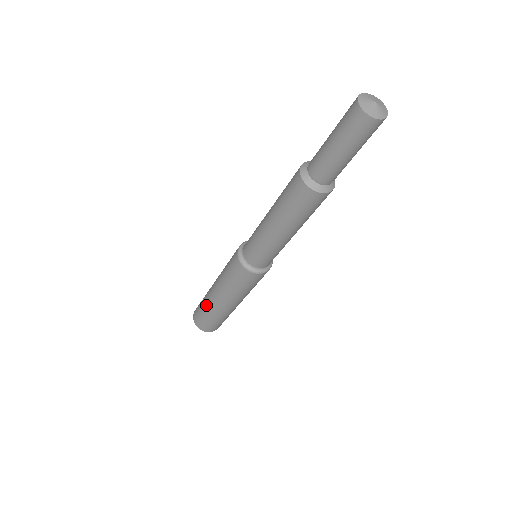
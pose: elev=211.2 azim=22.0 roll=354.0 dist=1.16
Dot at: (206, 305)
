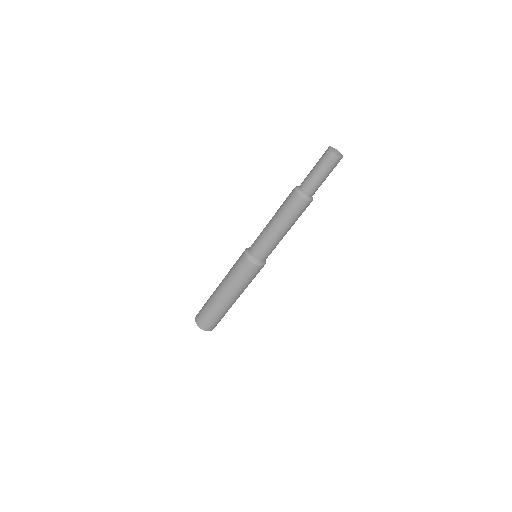
Dot at: (210, 297)
